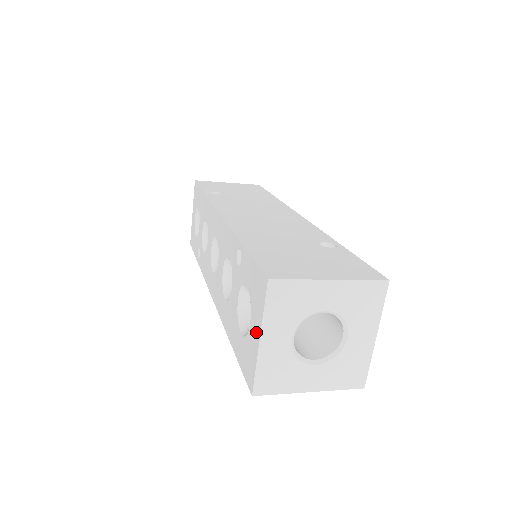
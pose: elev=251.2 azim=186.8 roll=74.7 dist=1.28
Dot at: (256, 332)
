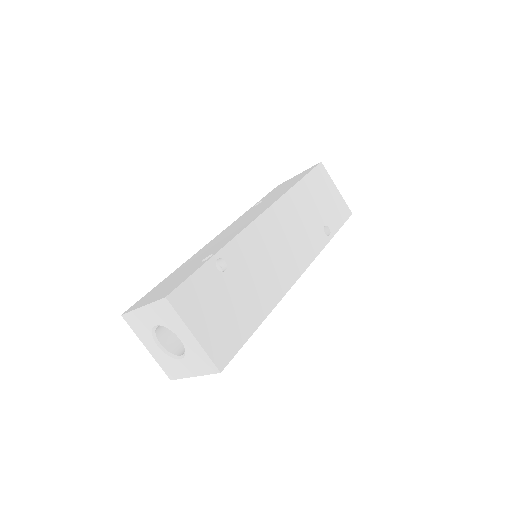
Dot at: occluded
